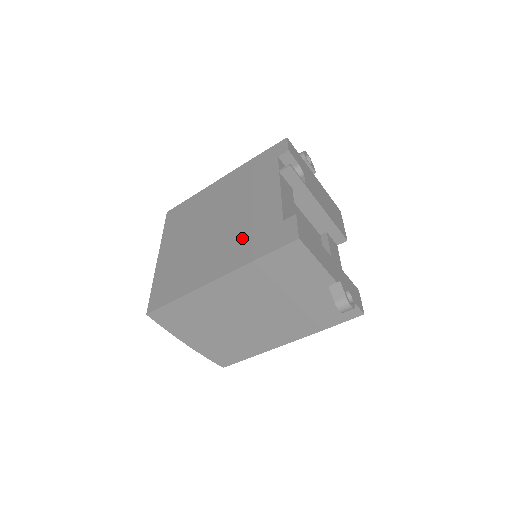
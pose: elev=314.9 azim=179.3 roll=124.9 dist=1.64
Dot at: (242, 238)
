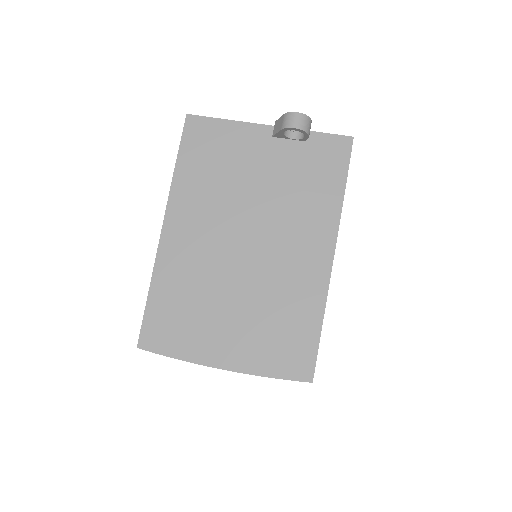
Dot at: occluded
